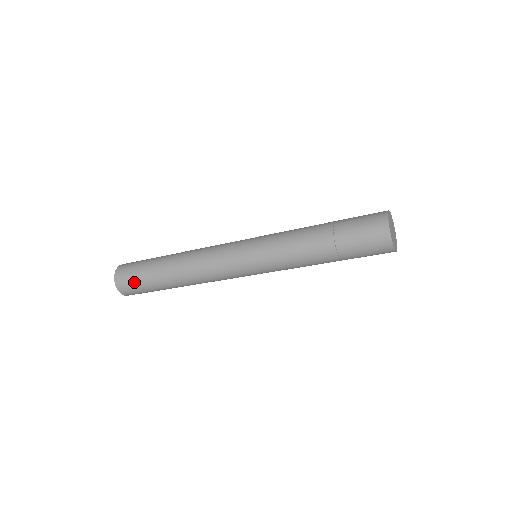
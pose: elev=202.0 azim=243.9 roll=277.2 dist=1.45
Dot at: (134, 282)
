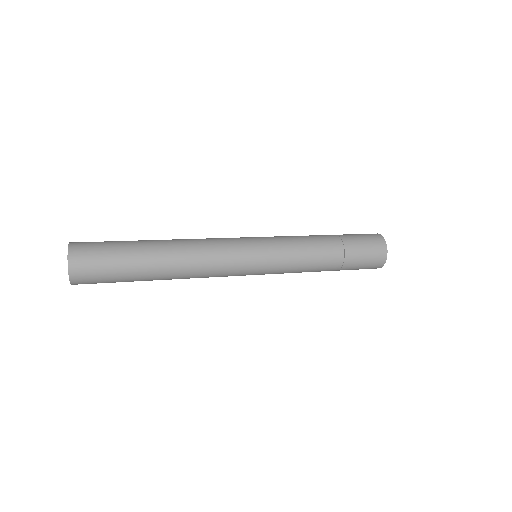
Dot at: (102, 276)
